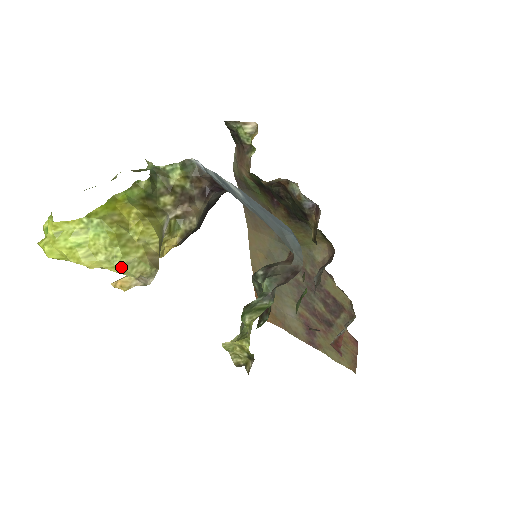
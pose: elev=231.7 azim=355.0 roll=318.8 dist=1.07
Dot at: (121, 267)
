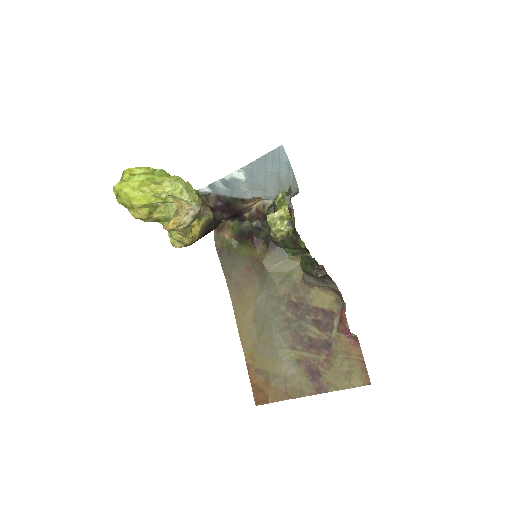
Dot at: (182, 185)
